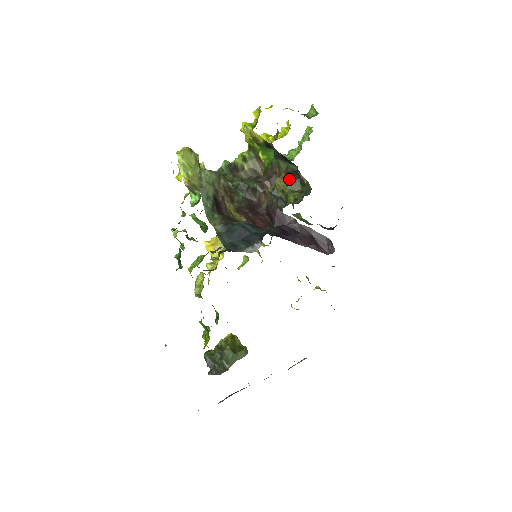
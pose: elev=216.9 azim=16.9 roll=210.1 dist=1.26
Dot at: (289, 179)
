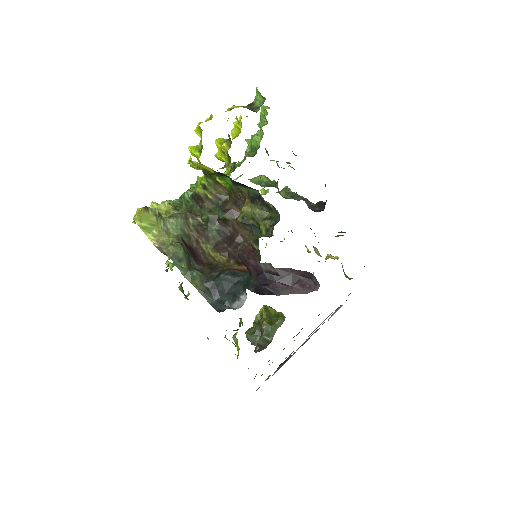
Dot at: (254, 206)
